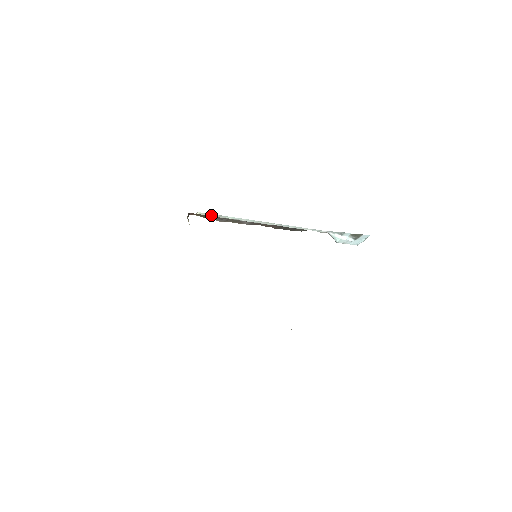
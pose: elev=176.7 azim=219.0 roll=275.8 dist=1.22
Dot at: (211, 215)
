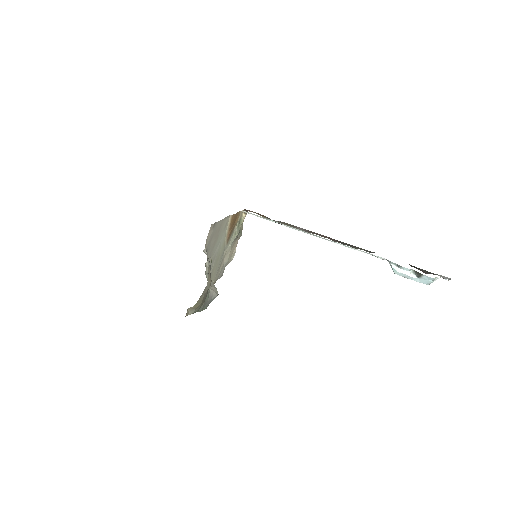
Dot at: (256, 215)
